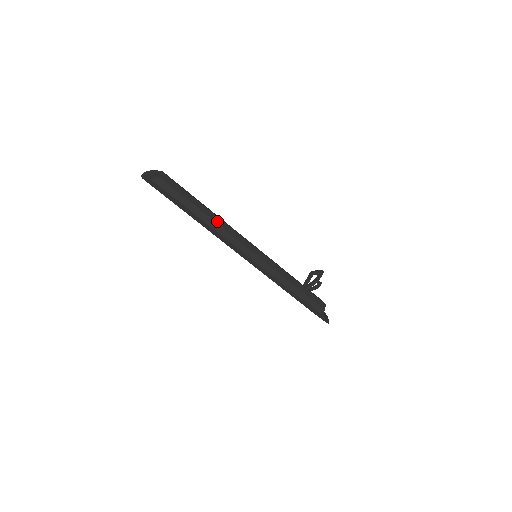
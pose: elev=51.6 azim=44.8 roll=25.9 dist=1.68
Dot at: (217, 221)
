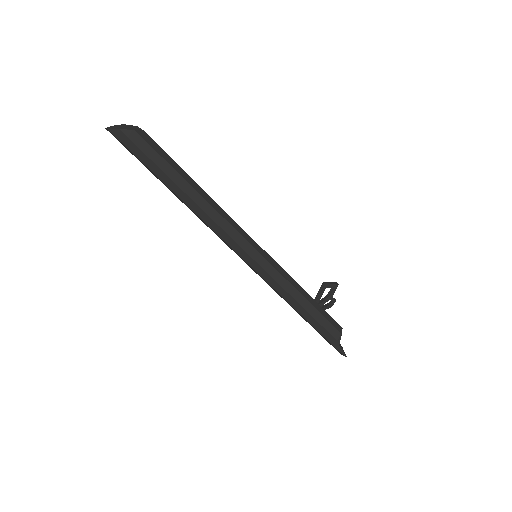
Dot at: (208, 200)
